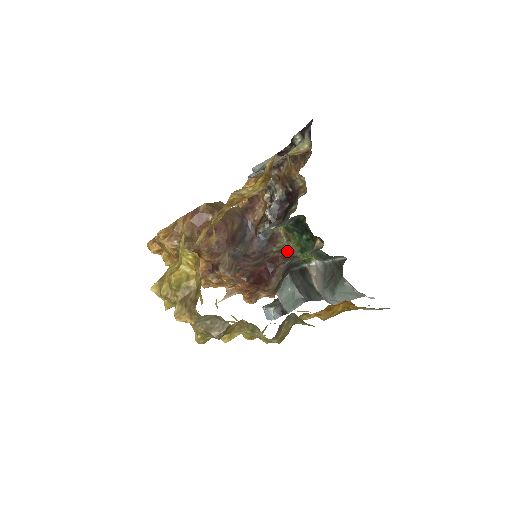
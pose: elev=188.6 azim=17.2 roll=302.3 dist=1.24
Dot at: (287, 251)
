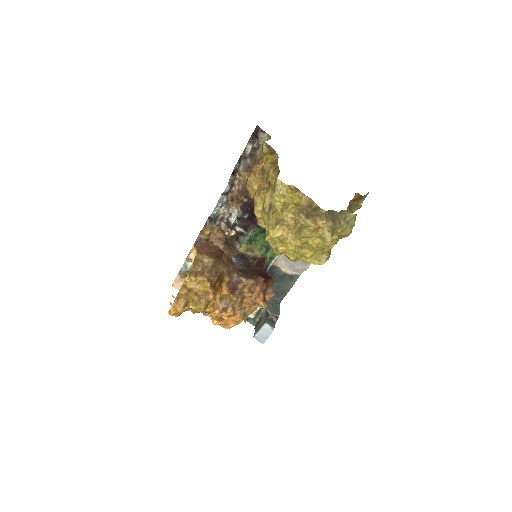
Dot at: (258, 258)
